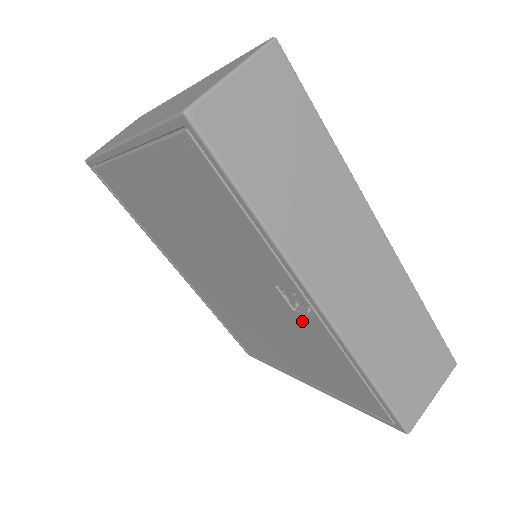
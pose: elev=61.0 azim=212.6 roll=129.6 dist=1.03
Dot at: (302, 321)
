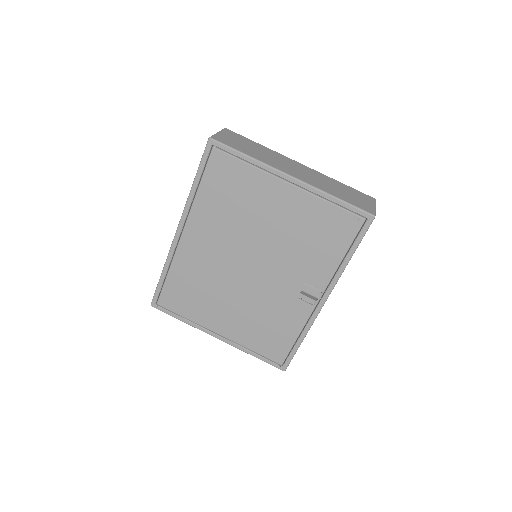
Dot at: (296, 304)
